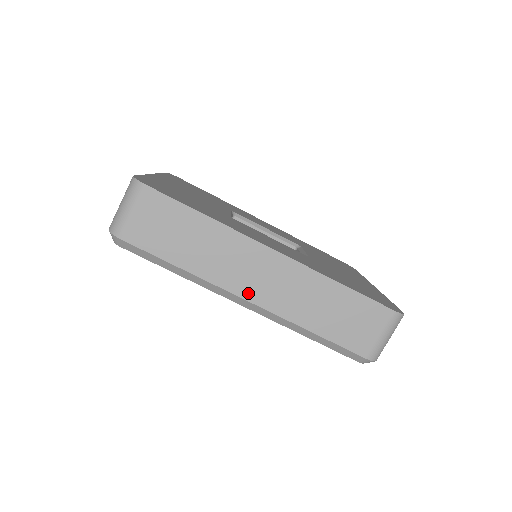
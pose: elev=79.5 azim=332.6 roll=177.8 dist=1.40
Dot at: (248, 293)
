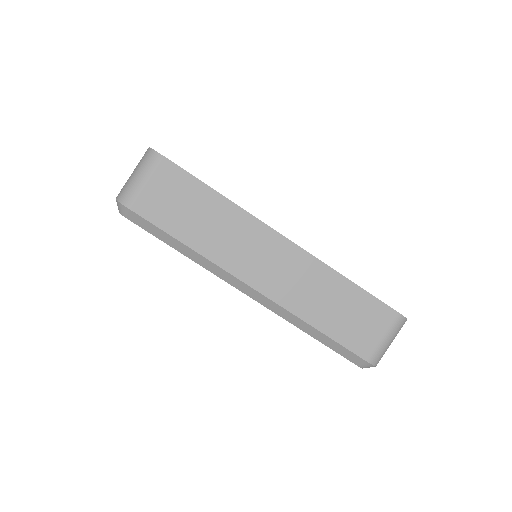
Dot at: (253, 279)
